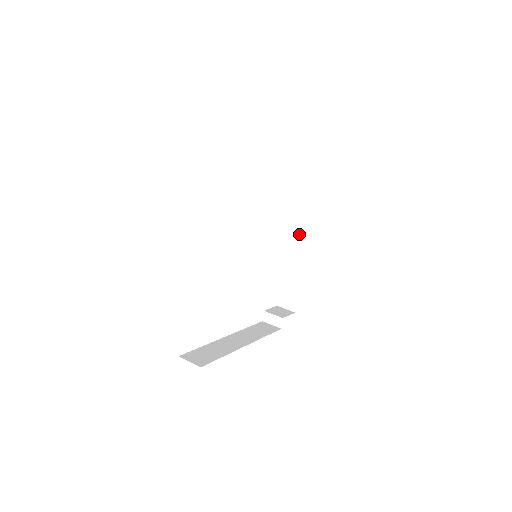
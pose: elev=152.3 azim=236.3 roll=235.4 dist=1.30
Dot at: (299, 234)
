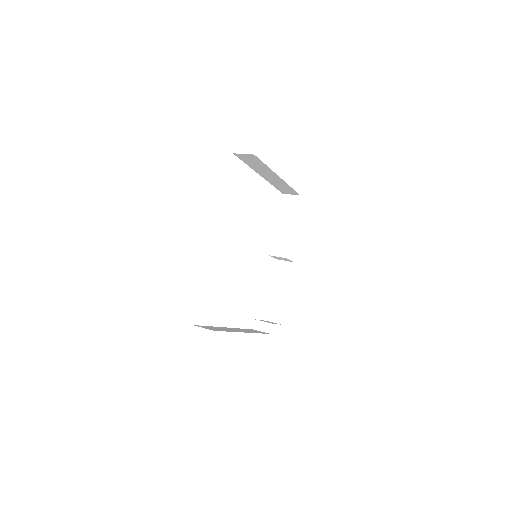
Dot at: (288, 250)
